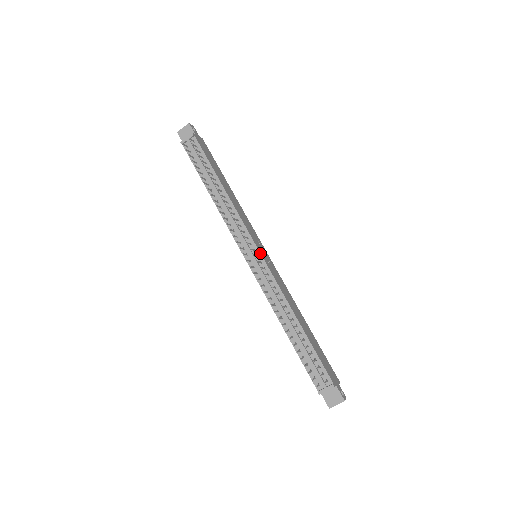
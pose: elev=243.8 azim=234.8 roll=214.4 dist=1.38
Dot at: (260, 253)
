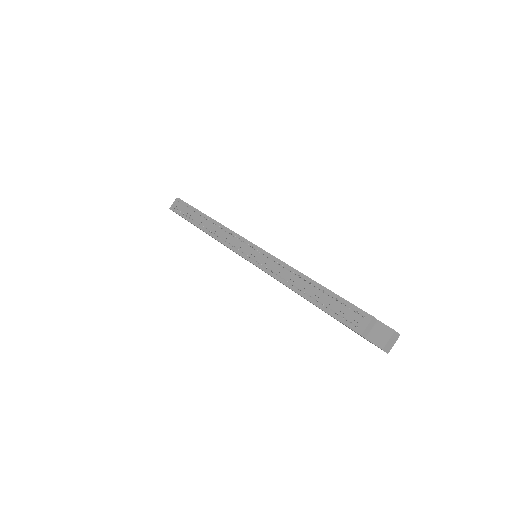
Dot at: (255, 245)
